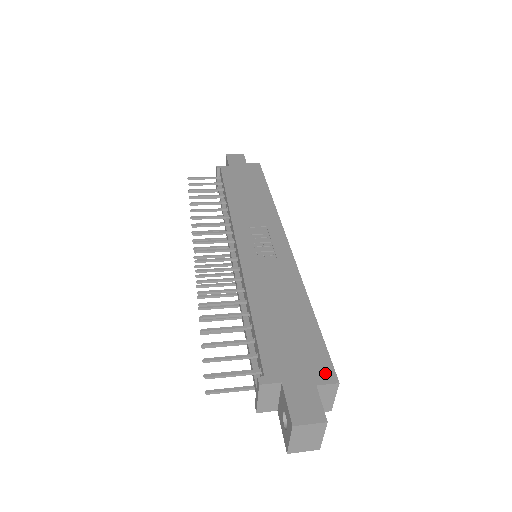
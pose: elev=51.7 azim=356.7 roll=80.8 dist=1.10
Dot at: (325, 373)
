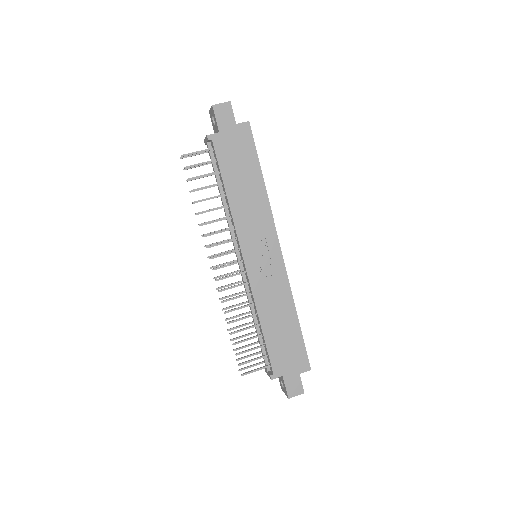
Dot at: (304, 366)
